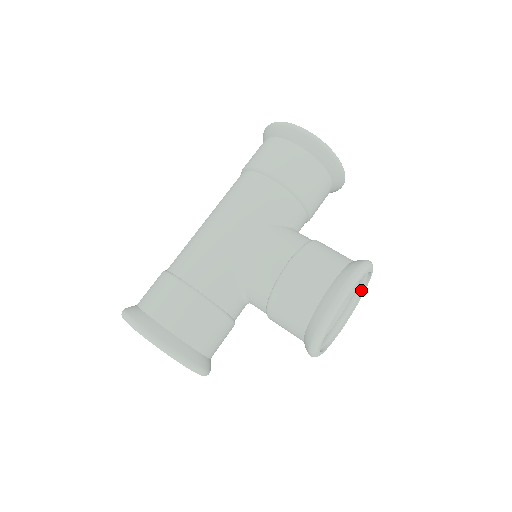
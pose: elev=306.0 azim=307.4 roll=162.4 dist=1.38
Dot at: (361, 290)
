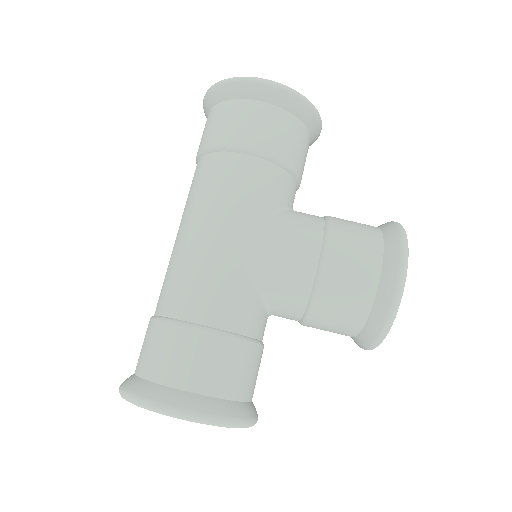
Dot at: occluded
